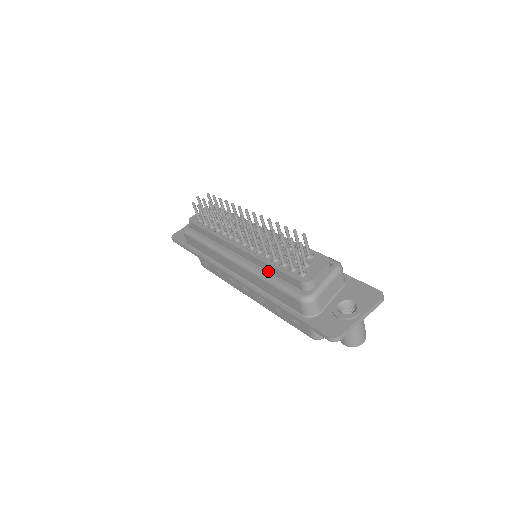
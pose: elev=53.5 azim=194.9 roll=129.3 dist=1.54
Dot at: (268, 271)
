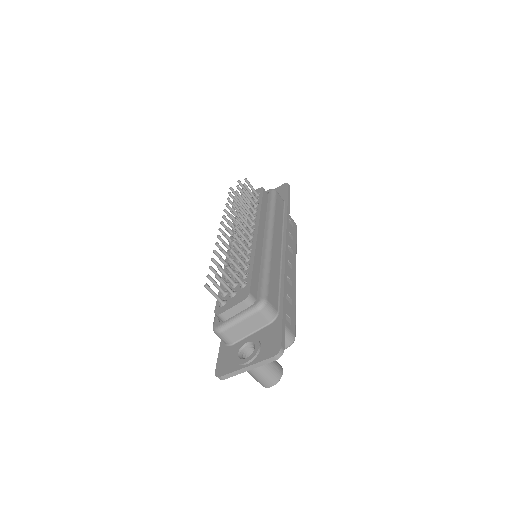
Dot at: occluded
